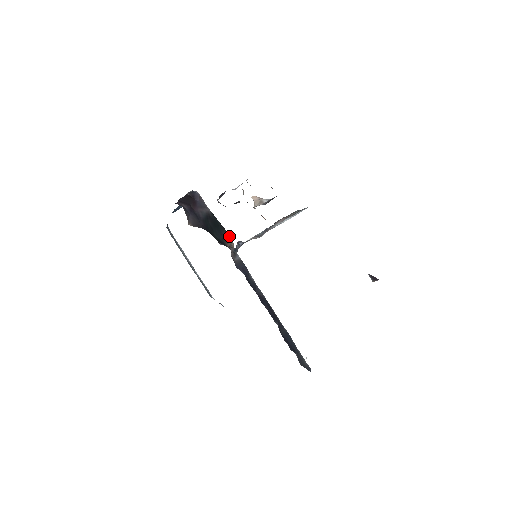
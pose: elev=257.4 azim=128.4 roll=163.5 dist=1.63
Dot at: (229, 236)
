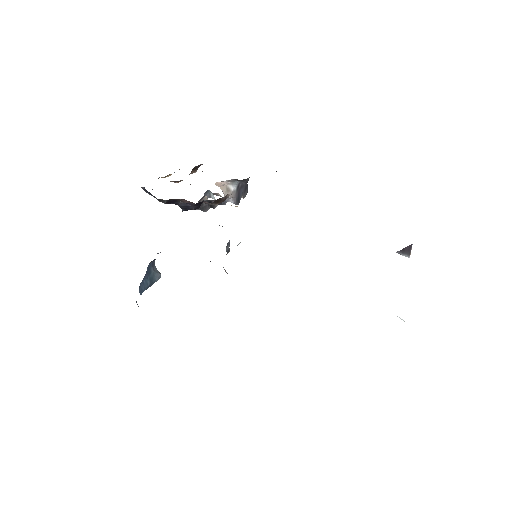
Dot at: occluded
